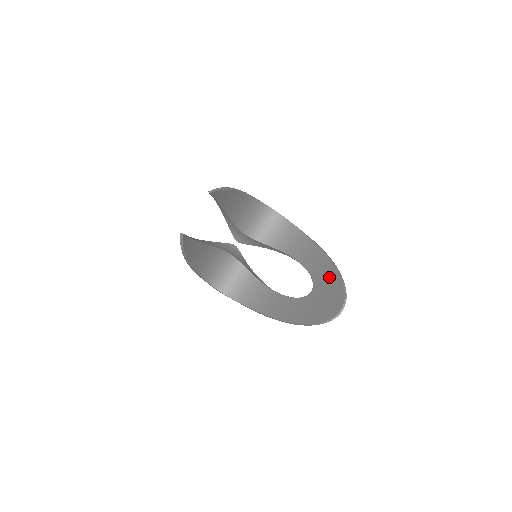
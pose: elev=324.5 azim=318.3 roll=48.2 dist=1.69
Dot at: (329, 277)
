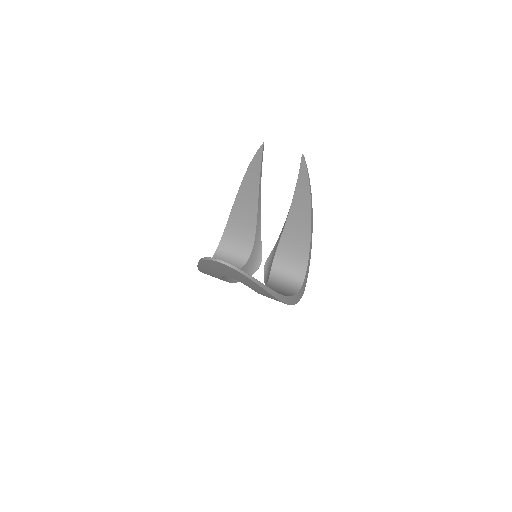
Dot at: occluded
